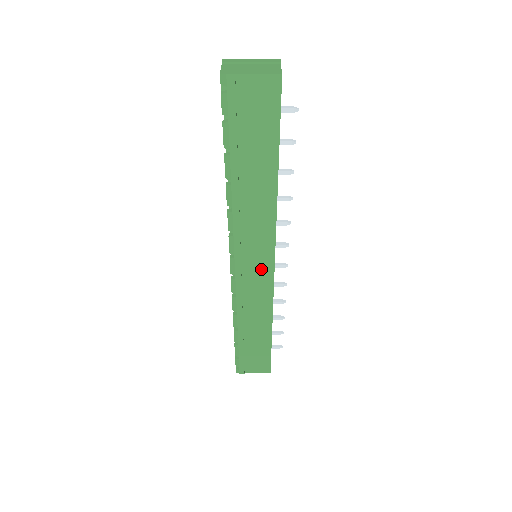
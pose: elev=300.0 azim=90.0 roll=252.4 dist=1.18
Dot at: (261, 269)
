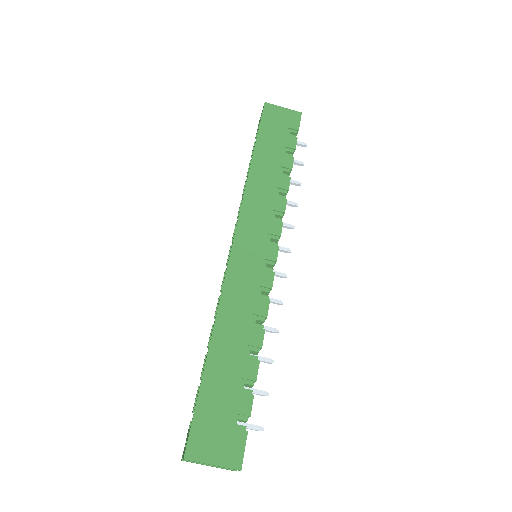
Dot at: occluded
